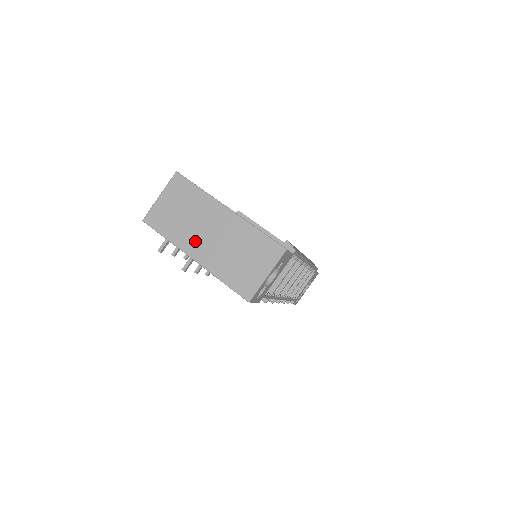
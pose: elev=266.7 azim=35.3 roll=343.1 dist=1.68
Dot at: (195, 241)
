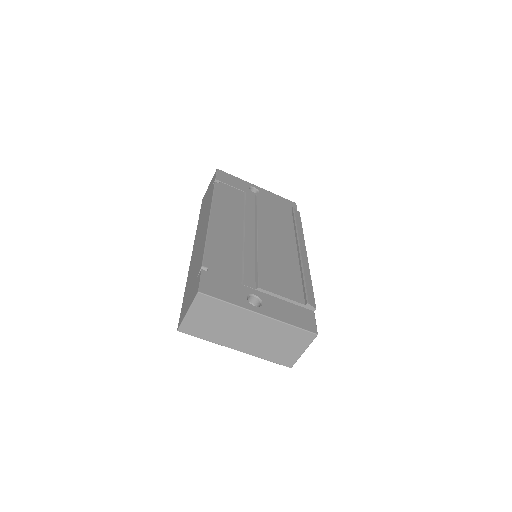
Dot at: (234, 339)
